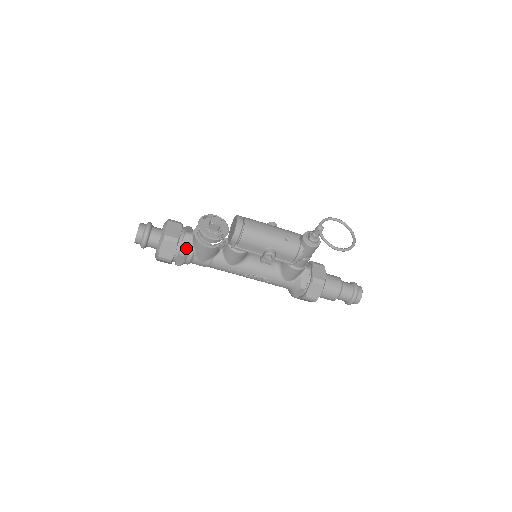
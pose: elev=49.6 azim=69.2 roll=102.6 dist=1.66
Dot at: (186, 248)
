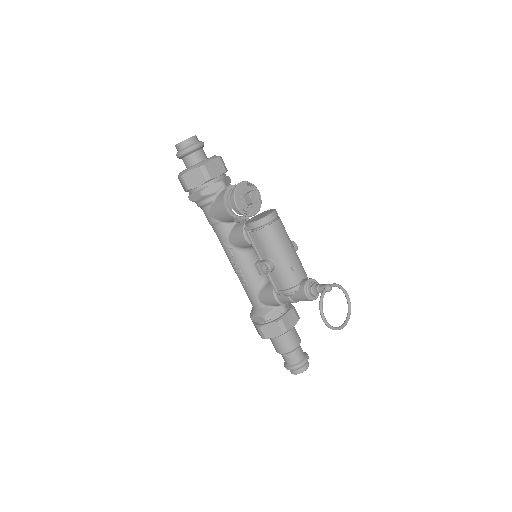
Dot at: (210, 192)
